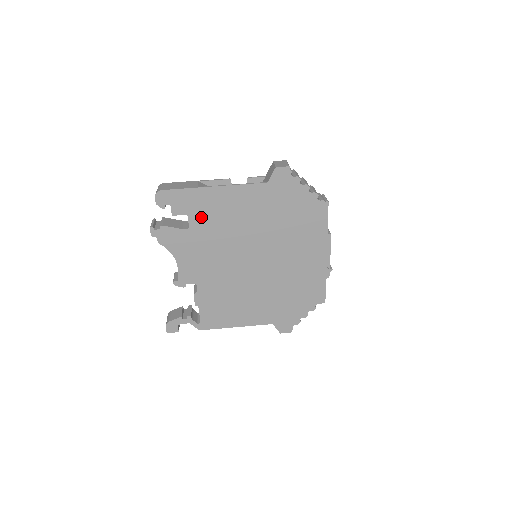
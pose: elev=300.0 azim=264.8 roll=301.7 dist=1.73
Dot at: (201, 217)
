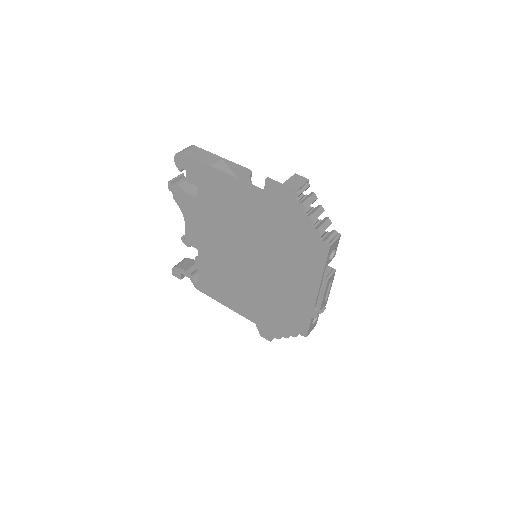
Dot at: (209, 195)
